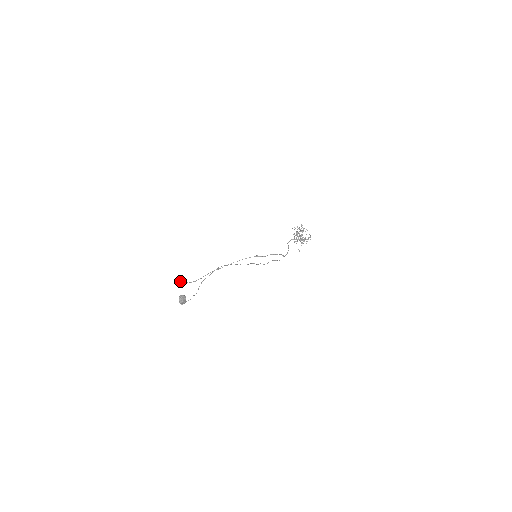
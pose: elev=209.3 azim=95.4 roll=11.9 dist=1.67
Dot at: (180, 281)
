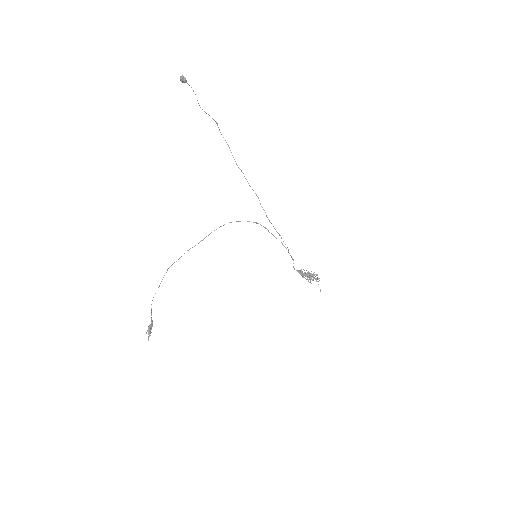
Dot at: (151, 328)
